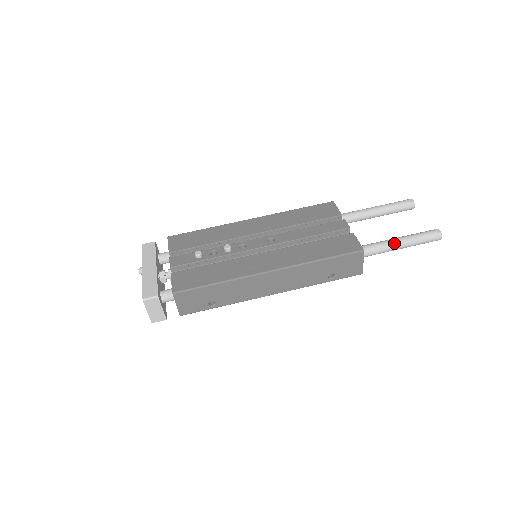
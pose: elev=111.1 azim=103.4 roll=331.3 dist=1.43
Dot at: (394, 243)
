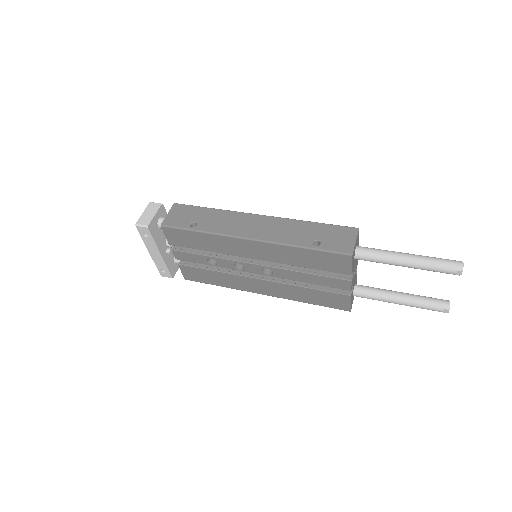
Dot at: (400, 252)
